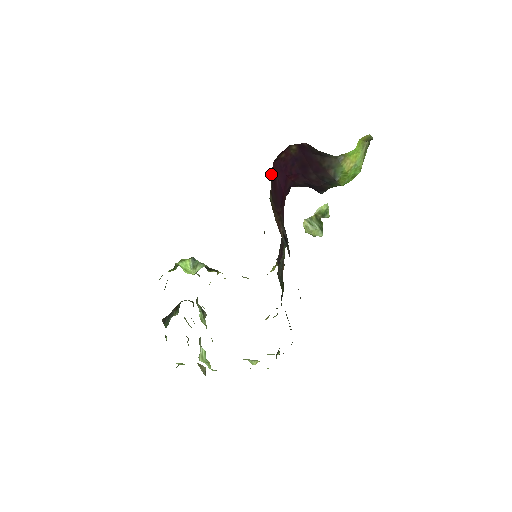
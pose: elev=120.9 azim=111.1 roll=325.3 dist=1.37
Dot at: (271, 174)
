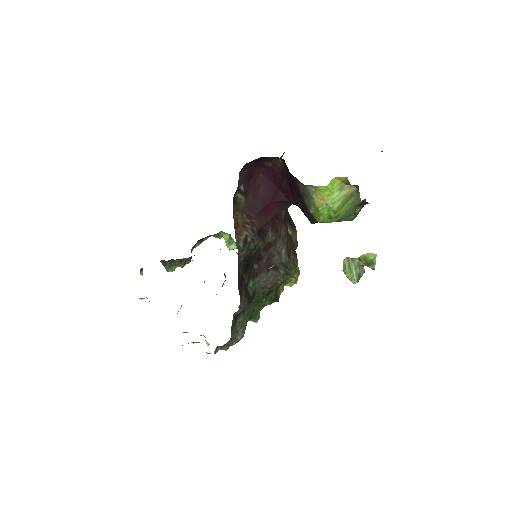
Dot at: (242, 174)
